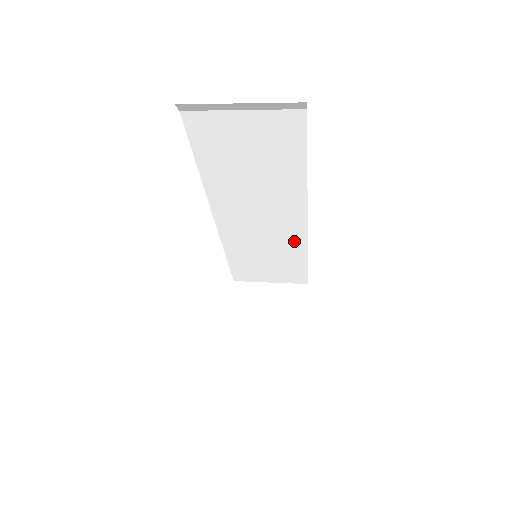
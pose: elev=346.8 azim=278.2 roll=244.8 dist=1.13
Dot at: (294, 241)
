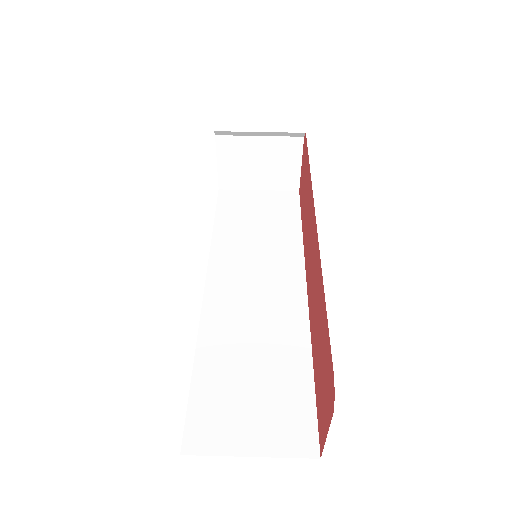
Dot at: occluded
